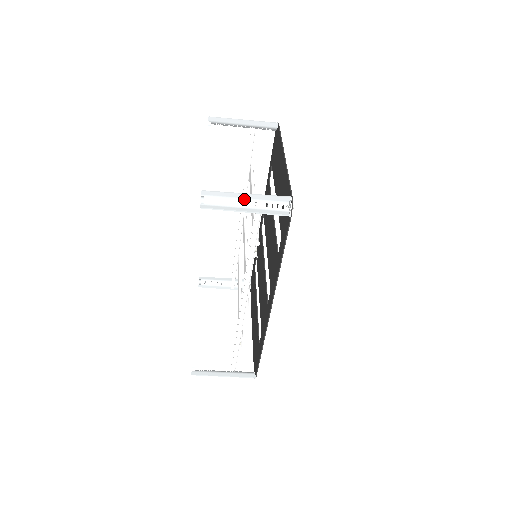
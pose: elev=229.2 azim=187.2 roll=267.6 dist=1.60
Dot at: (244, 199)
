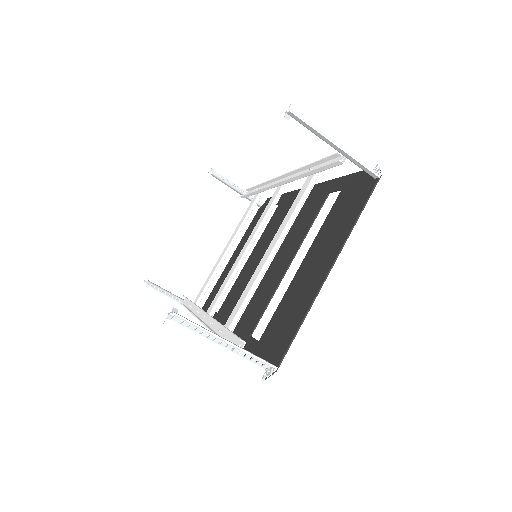
Dot at: (222, 339)
